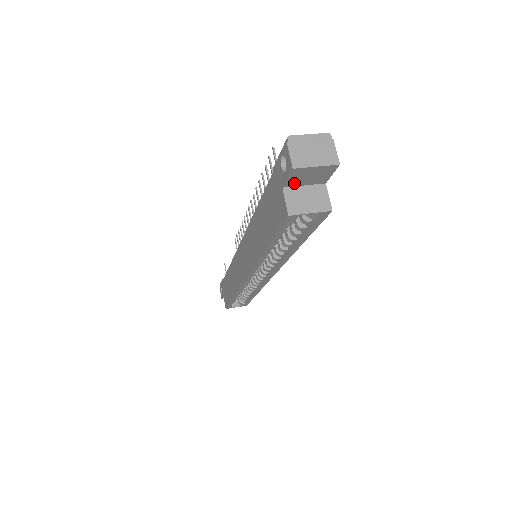
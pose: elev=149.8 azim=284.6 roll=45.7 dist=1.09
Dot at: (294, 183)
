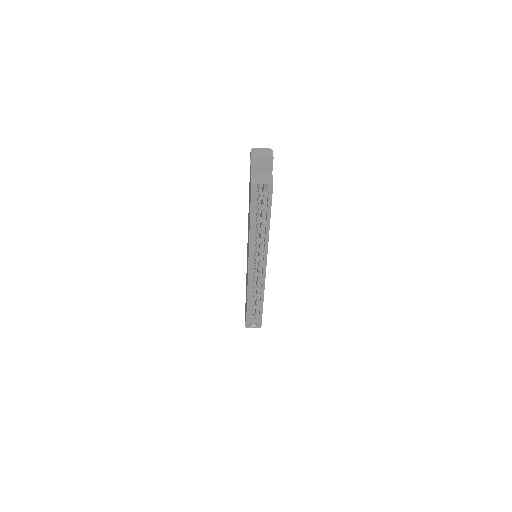
Dot at: (256, 171)
